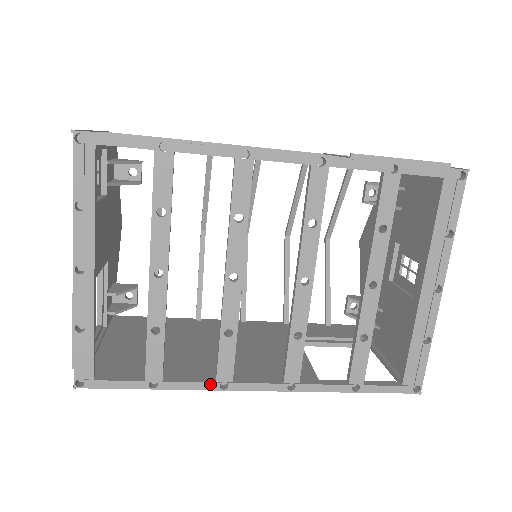
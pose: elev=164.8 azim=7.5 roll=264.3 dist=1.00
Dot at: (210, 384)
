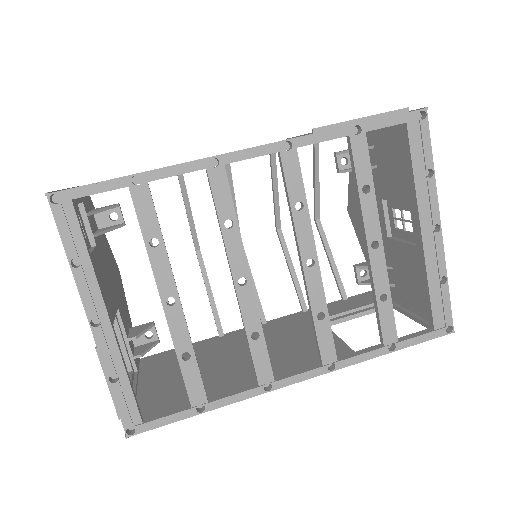
Dot at: (254, 390)
